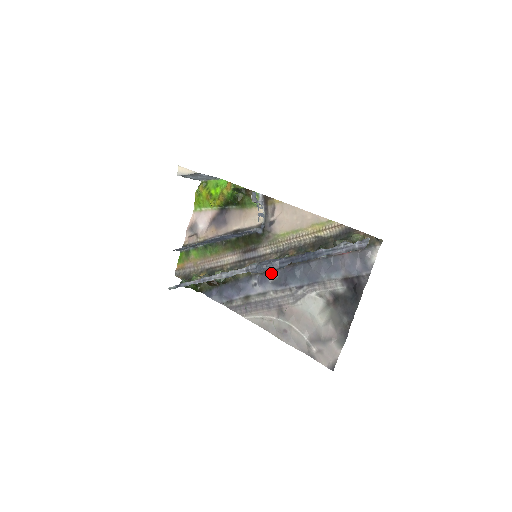
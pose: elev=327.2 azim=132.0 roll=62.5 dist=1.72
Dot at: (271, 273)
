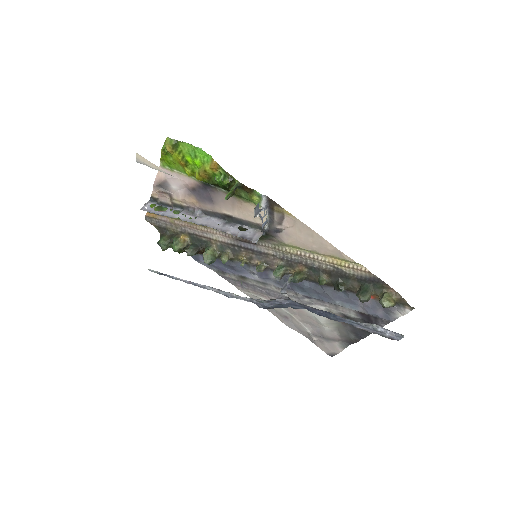
Dot at: occluded
